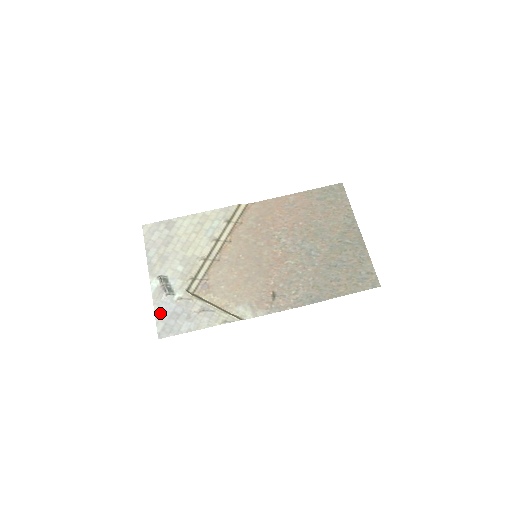
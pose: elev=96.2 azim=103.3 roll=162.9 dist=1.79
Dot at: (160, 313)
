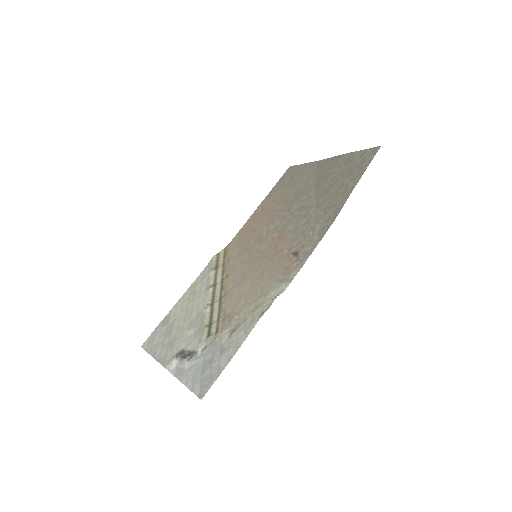
Dot at: (190, 379)
